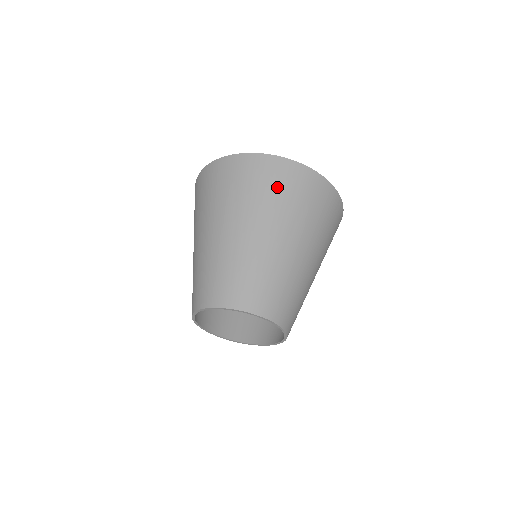
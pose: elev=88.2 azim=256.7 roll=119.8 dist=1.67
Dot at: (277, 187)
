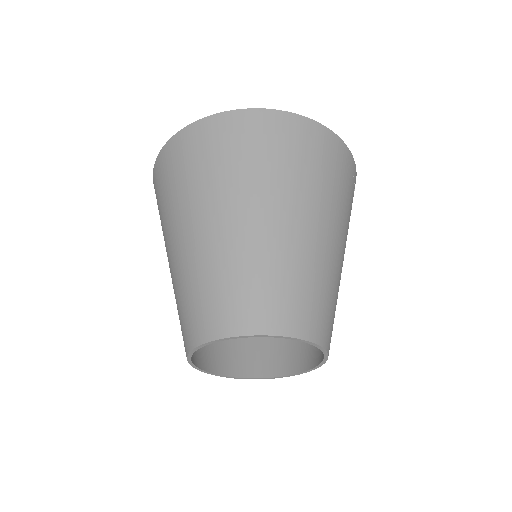
Dot at: (261, 150)
